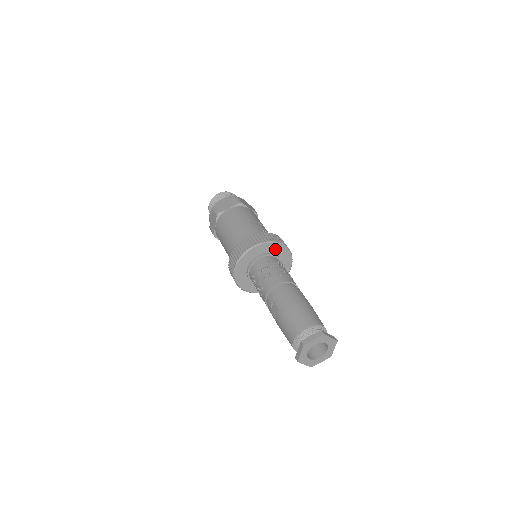
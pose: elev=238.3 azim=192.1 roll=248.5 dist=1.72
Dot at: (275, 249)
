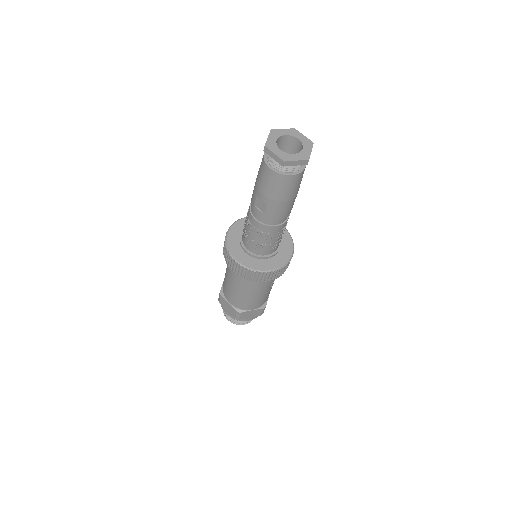
Dot at: occluded
